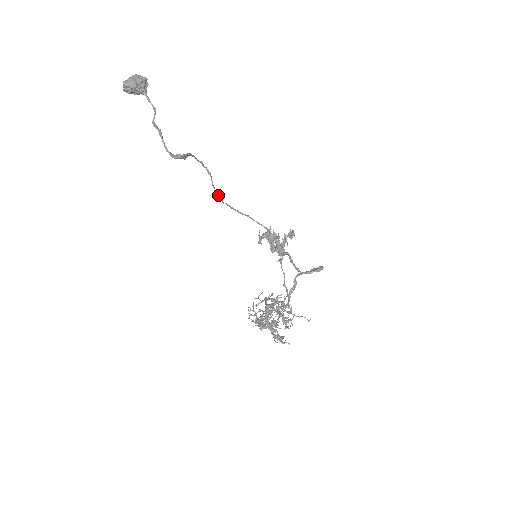
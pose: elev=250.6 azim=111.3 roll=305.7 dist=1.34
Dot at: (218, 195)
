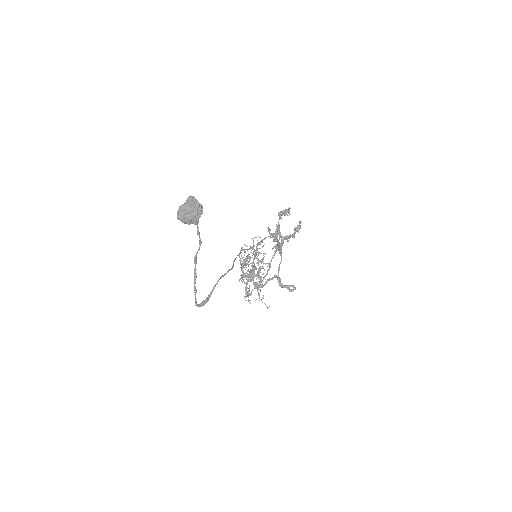
Dot at: occluded
